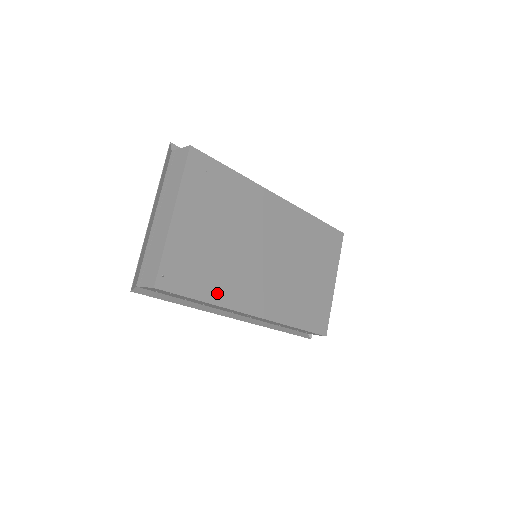
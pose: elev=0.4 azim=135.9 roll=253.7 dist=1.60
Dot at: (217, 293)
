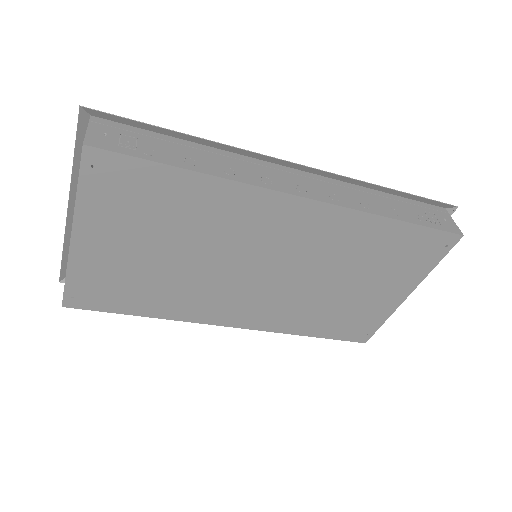
Dot at: (164, 309)
